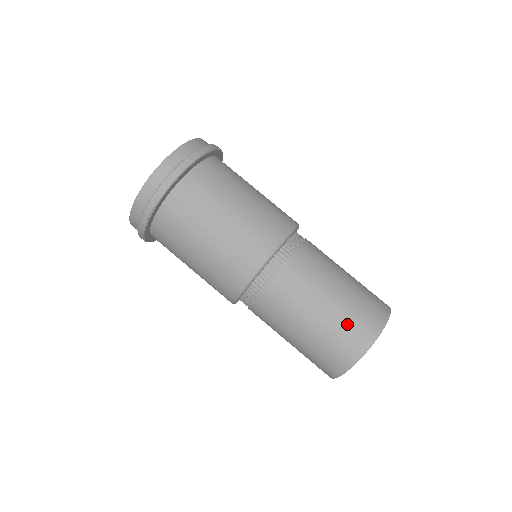
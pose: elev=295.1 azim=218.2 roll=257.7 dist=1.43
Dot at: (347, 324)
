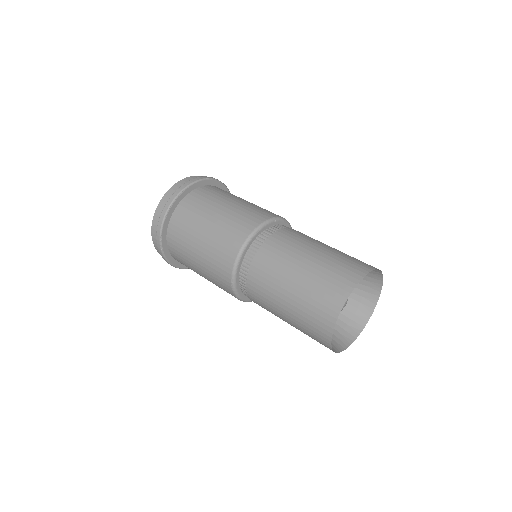
Dot at: (317, 291)
